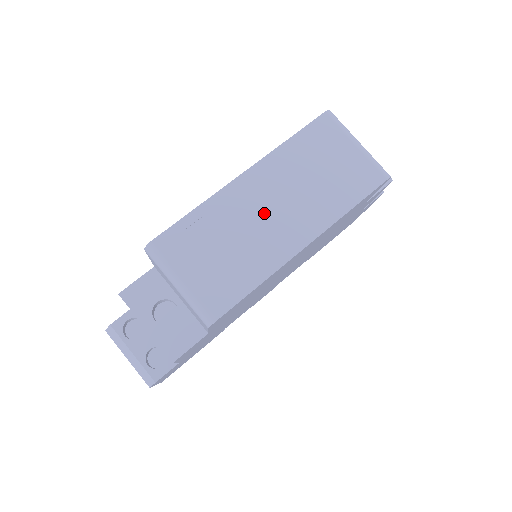
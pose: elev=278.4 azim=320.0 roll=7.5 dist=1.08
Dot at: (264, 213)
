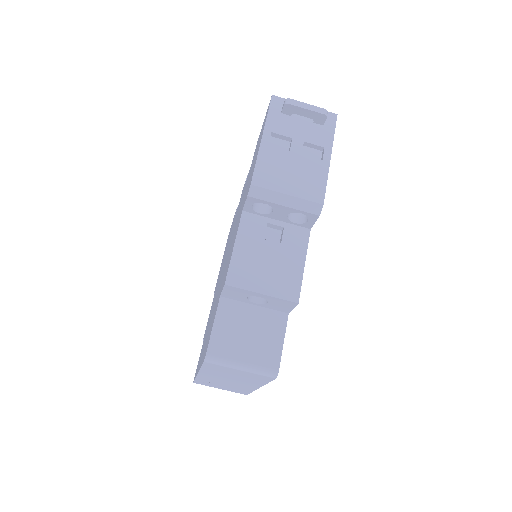
Dot at: (226, 382)
